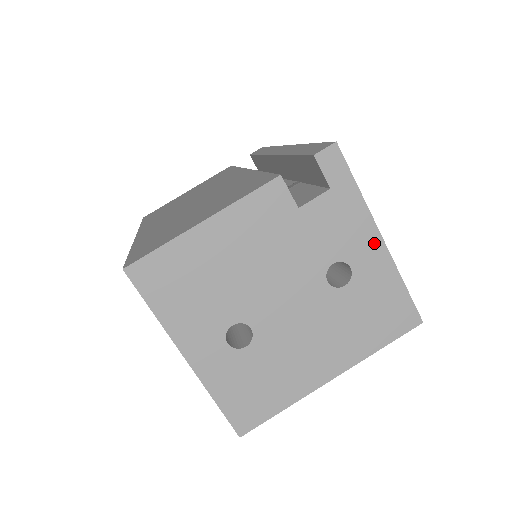
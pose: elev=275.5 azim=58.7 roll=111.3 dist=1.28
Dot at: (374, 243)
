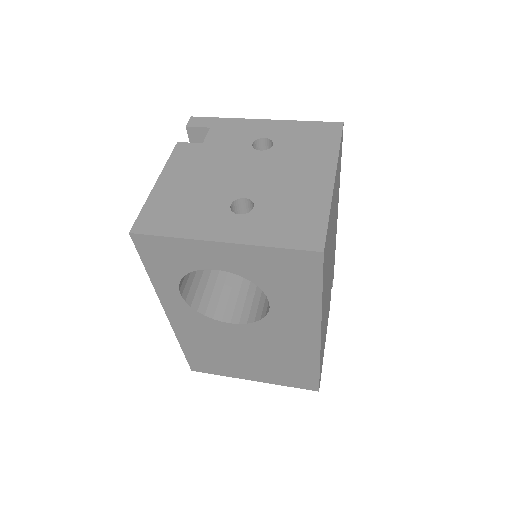
Dot at: (263, 124)
